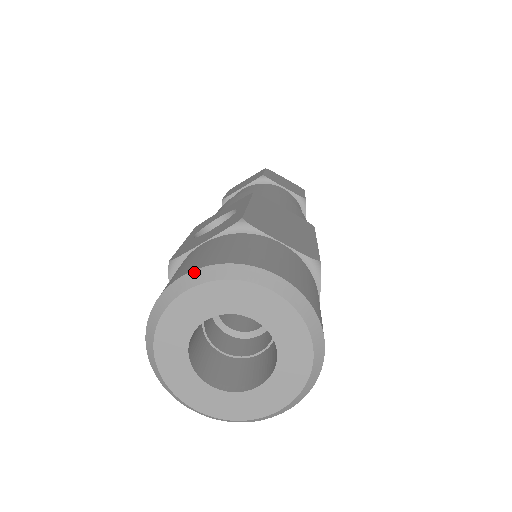
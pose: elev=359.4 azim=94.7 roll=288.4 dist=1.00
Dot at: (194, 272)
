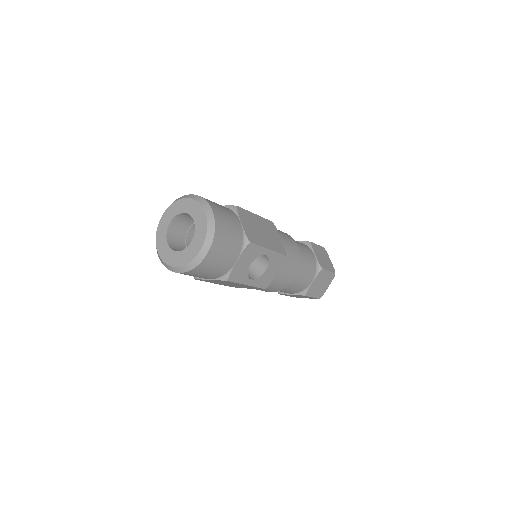
Dot at: occluded
